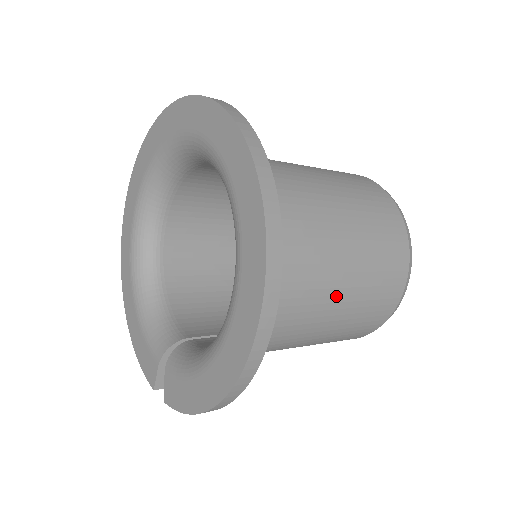
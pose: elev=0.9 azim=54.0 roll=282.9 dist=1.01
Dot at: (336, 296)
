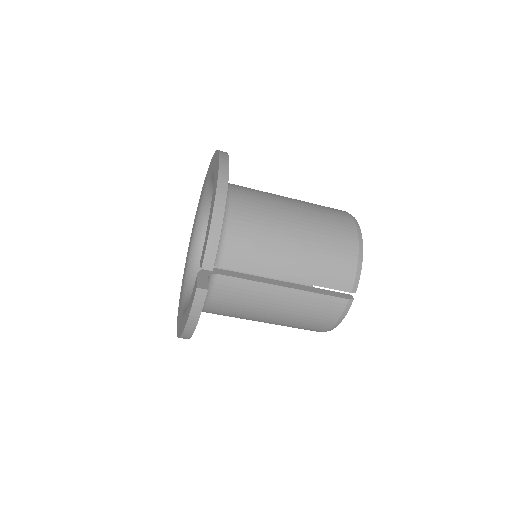
Dot at: (290, 202)
